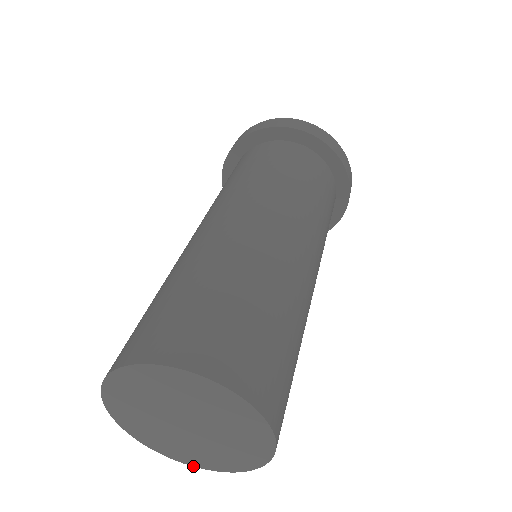
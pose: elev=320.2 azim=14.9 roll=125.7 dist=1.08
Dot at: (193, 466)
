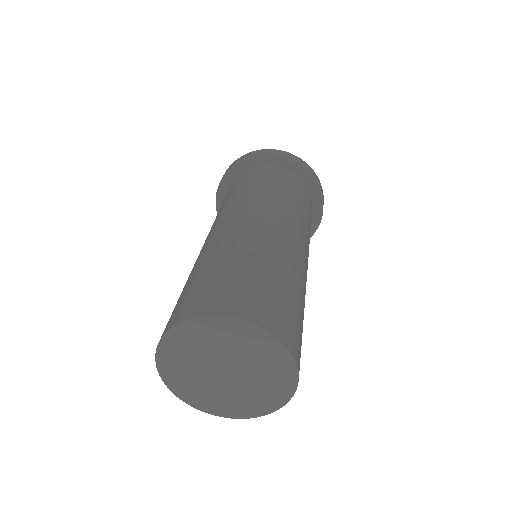
Dot at: occluded
